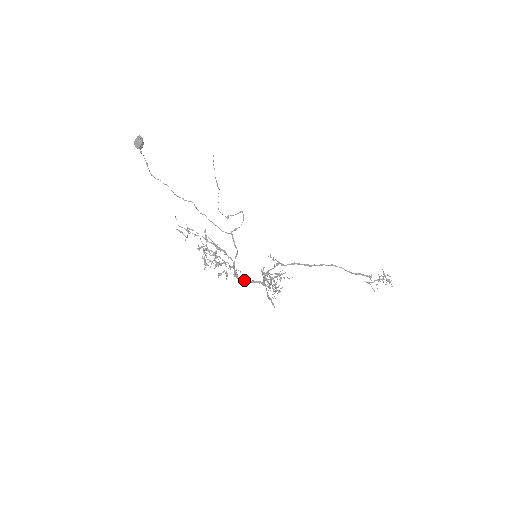
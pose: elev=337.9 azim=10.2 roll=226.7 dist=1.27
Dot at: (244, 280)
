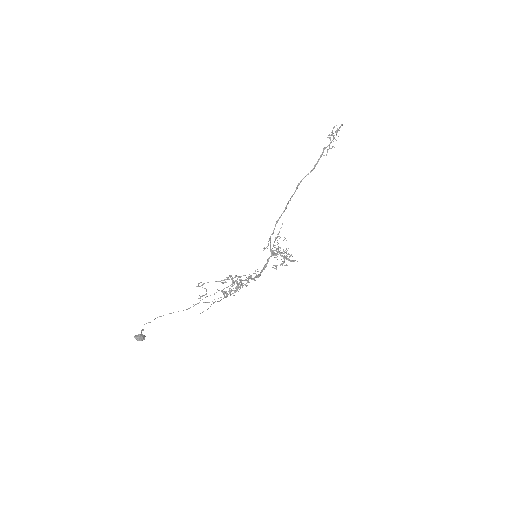
Dot at: (264, 269)
